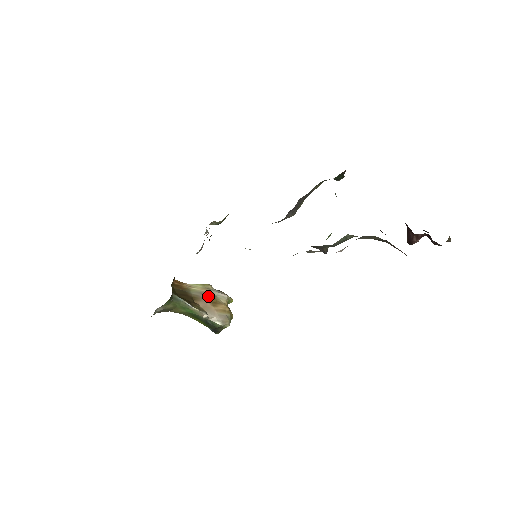
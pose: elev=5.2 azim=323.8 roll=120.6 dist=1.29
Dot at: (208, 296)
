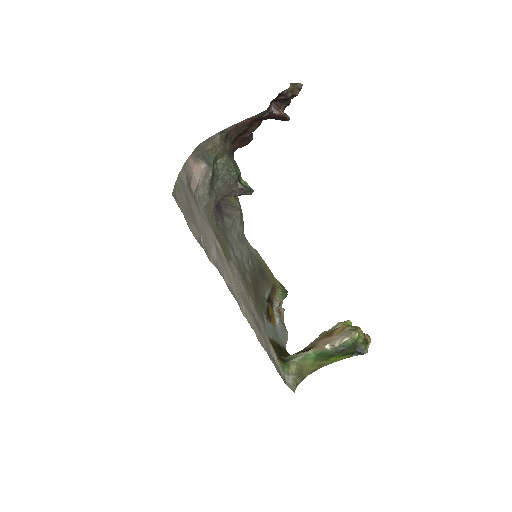
Dot at: (323, 337)
